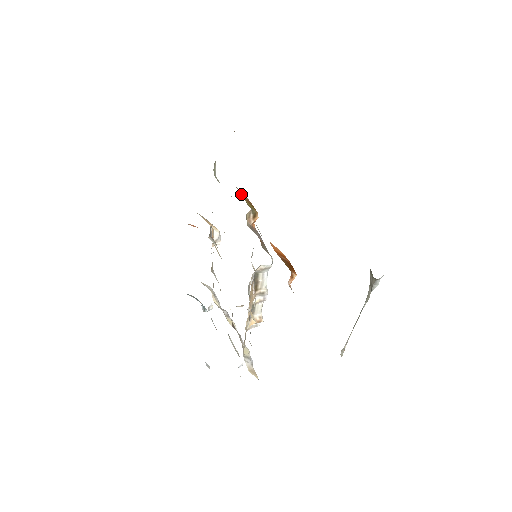
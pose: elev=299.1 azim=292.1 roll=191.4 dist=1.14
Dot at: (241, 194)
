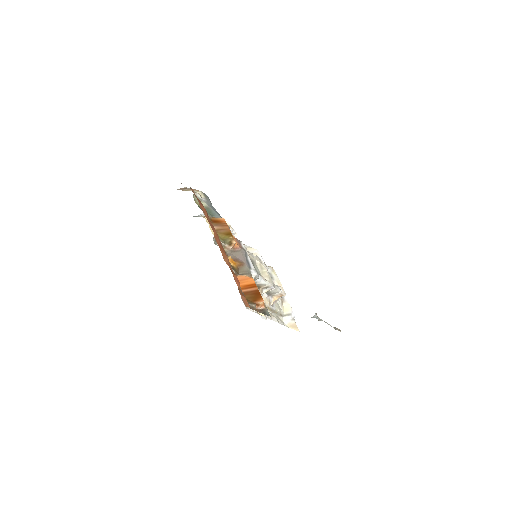
Dot at: occluded
